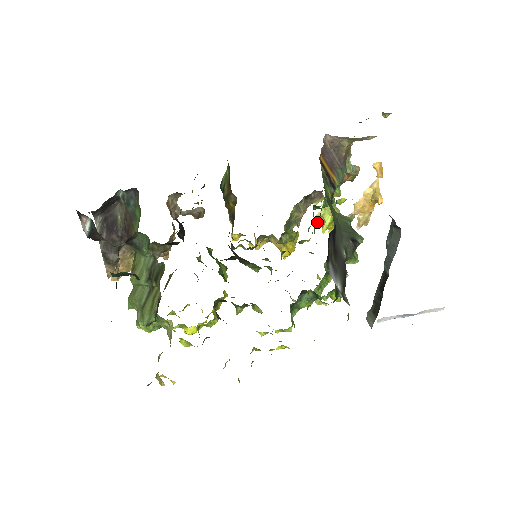
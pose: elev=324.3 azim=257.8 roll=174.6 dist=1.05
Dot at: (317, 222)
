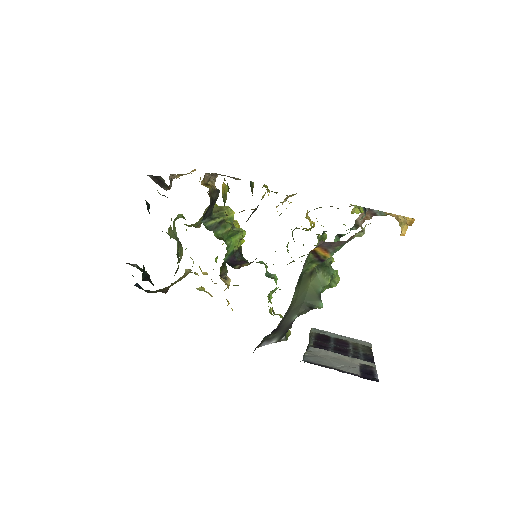
Dot at: occluded
